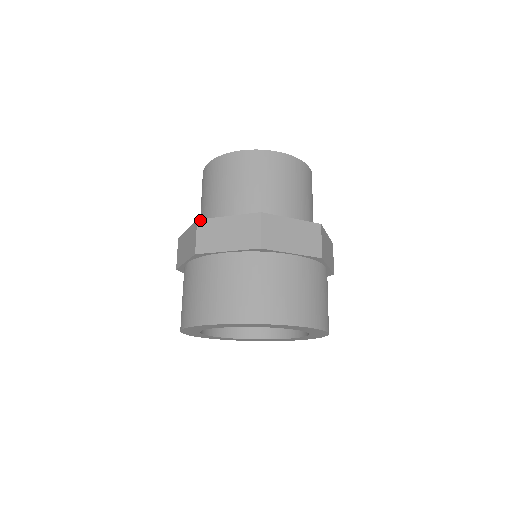
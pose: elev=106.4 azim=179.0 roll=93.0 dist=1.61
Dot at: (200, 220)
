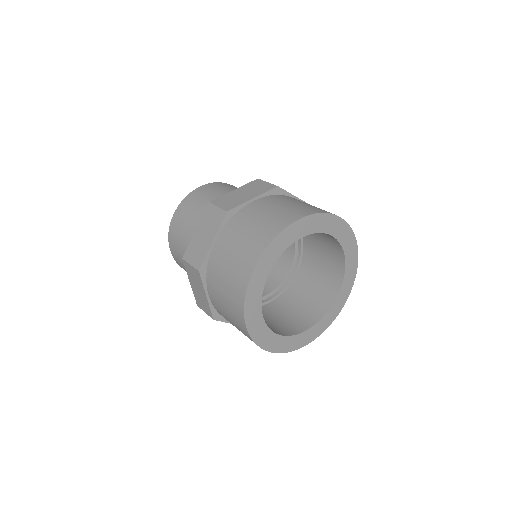
Dot at: (212, 201)
